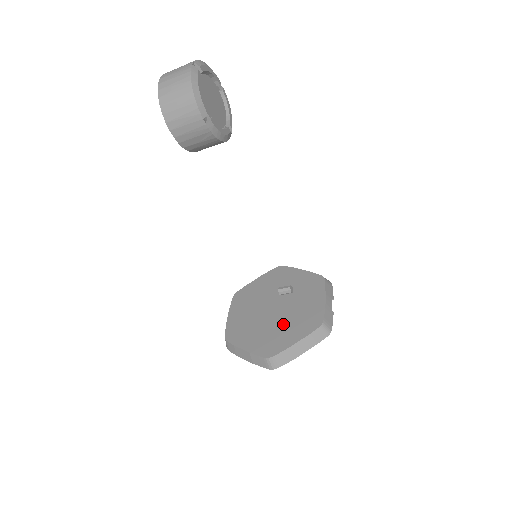
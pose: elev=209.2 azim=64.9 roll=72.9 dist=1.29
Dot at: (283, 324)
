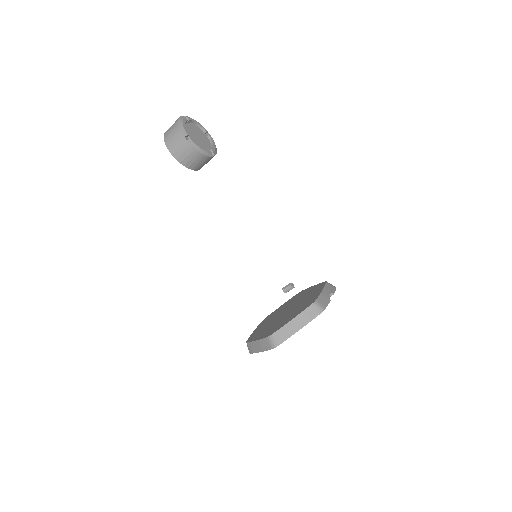
Dot at: (288, 315)
